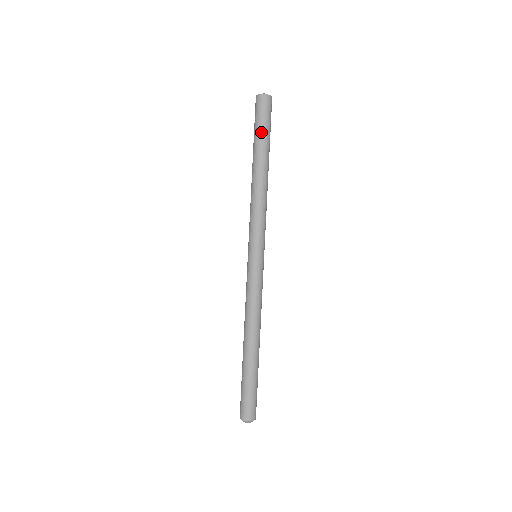
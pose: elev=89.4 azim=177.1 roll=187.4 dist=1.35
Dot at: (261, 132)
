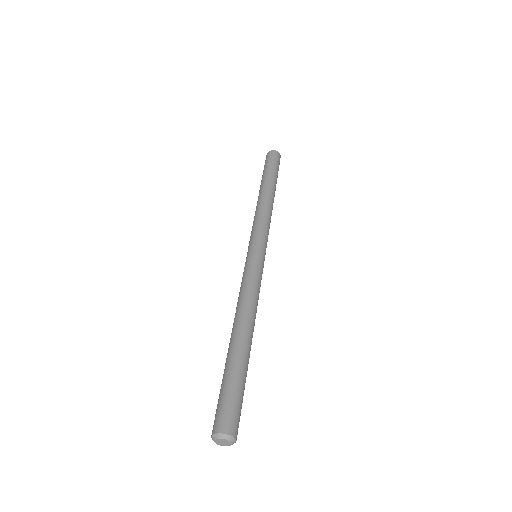
Dot at: (268, 170)
